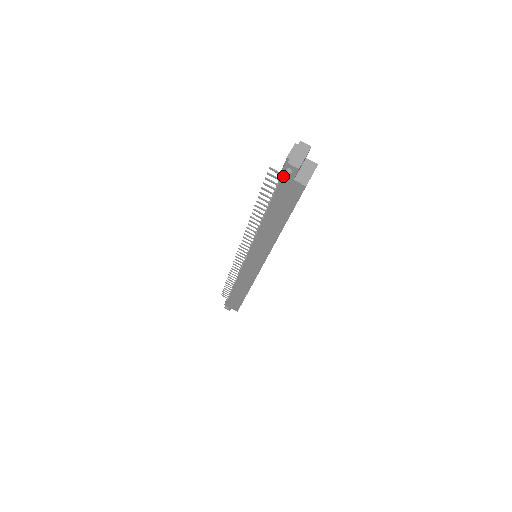
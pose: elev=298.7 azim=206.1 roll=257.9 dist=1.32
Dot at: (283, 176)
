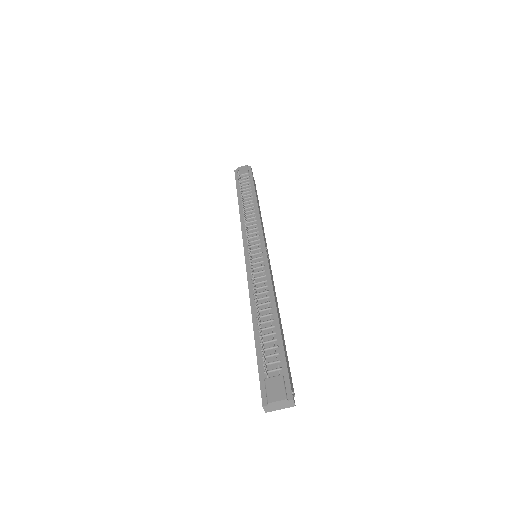
Dot at: (261, 388)
